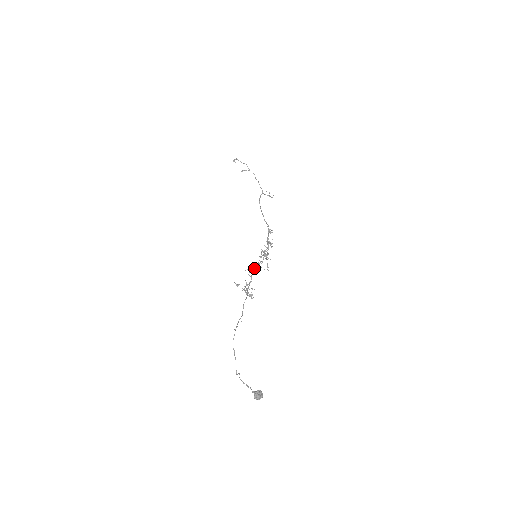
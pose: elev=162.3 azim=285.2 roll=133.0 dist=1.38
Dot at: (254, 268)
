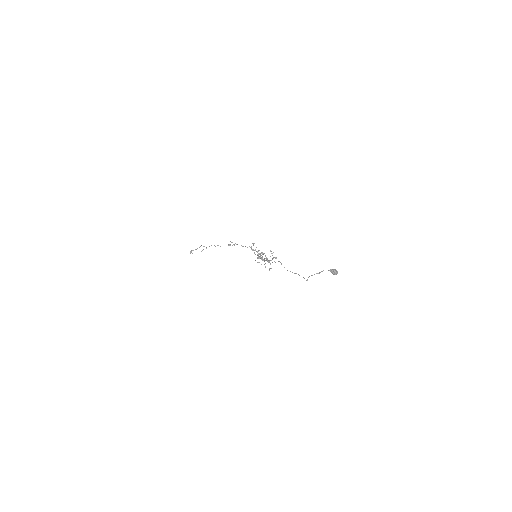
Dot at: occluded
